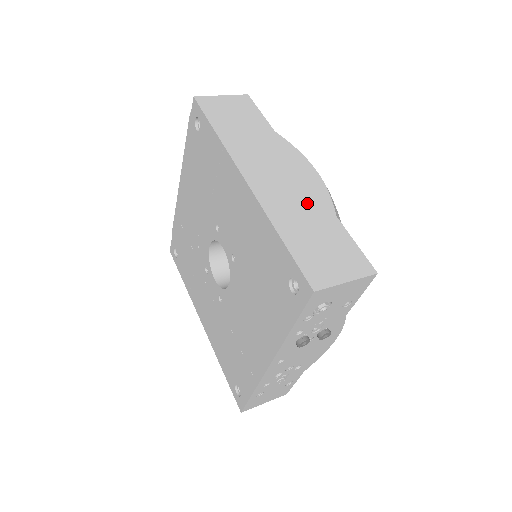
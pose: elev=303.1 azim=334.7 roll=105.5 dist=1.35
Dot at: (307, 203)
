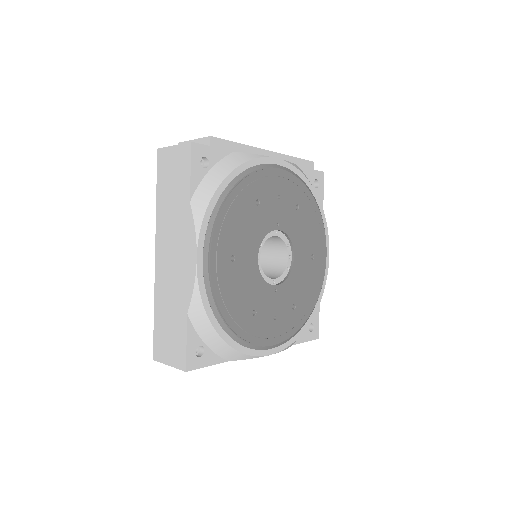
Dot at: (177, 293)
